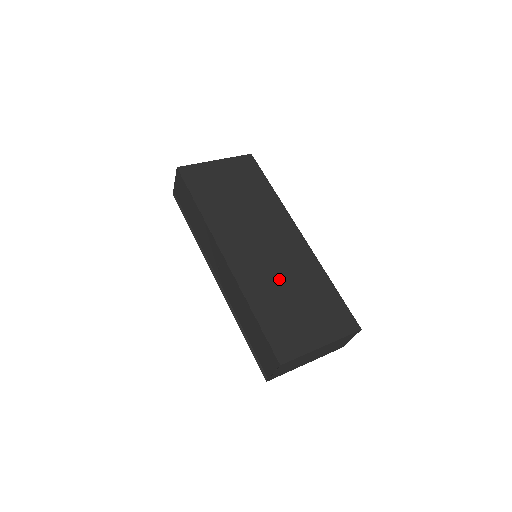
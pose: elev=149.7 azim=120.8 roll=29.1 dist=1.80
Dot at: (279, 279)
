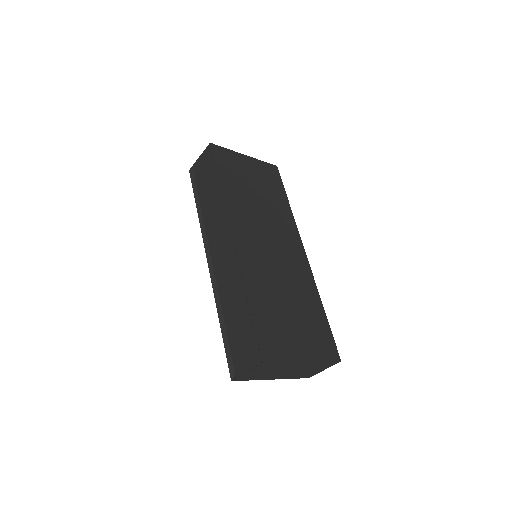
Dot at: (278, 282)
